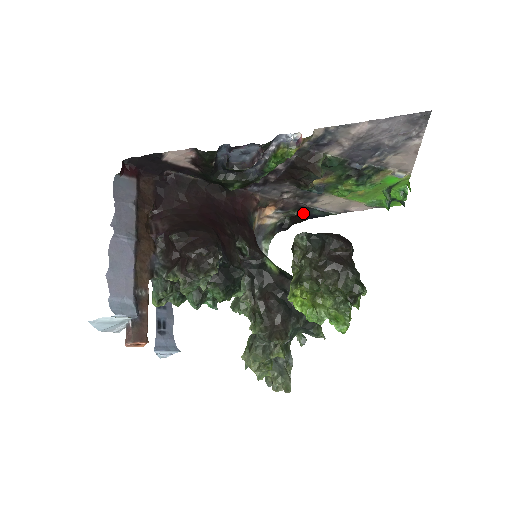
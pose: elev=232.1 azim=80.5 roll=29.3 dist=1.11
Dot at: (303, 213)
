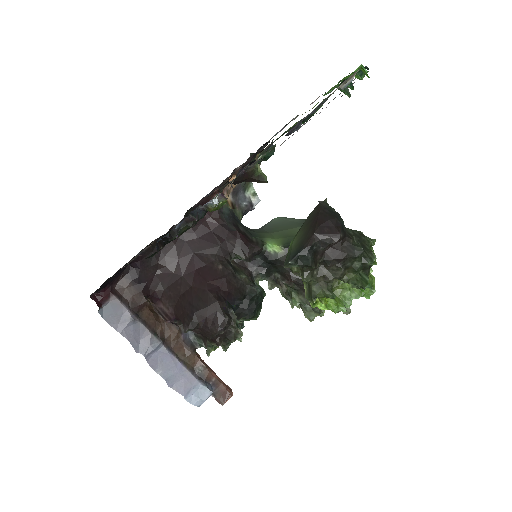
Dot at: (264, 144)
